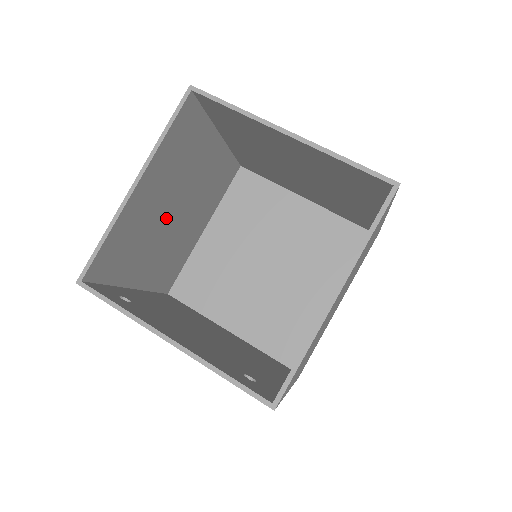
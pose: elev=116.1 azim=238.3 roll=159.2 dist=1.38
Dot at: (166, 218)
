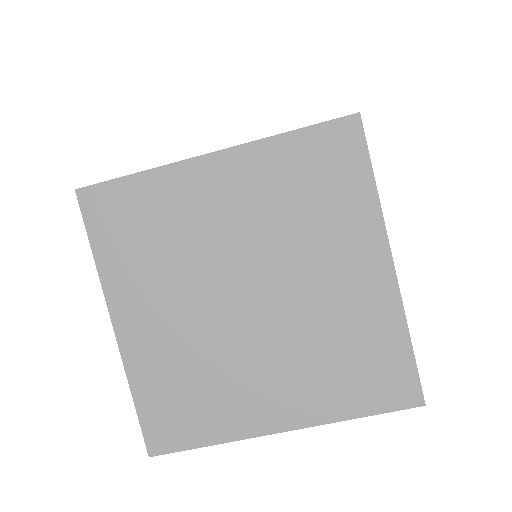
Dot at: occluded
